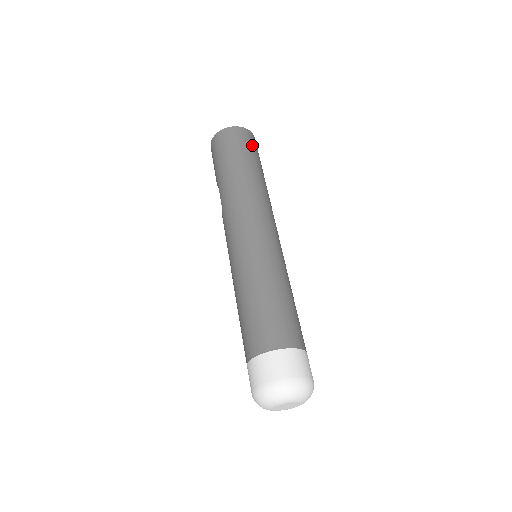
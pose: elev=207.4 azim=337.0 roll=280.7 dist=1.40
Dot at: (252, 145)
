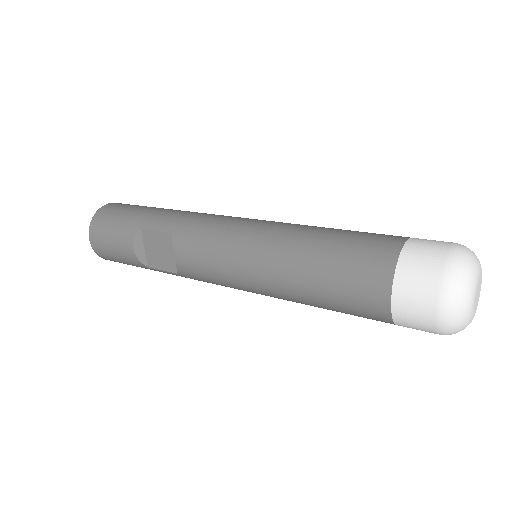
Dot at: occluded
